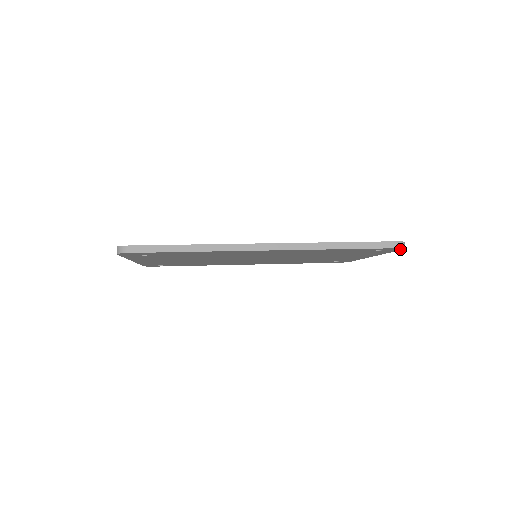
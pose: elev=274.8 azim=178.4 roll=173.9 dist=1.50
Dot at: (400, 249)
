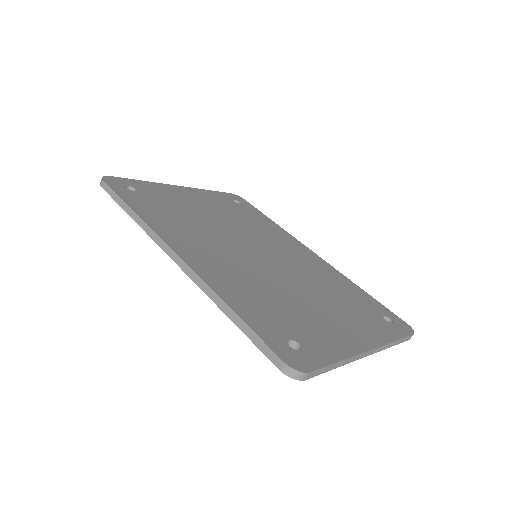
Dot at: occluded
